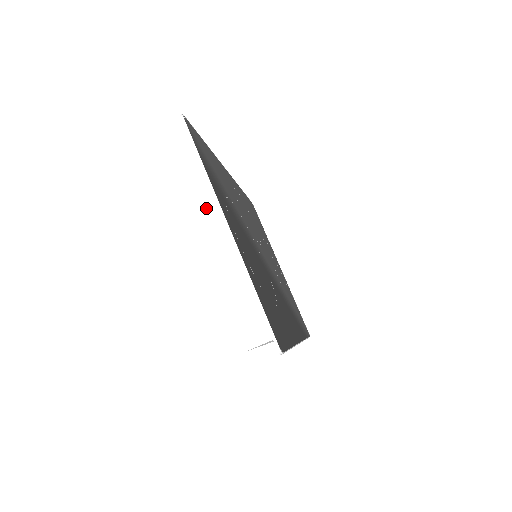
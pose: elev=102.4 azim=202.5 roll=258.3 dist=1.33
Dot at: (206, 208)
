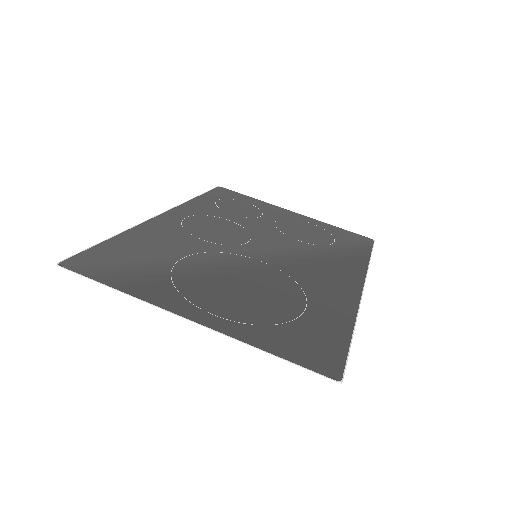
Dot at: (160, 315)
